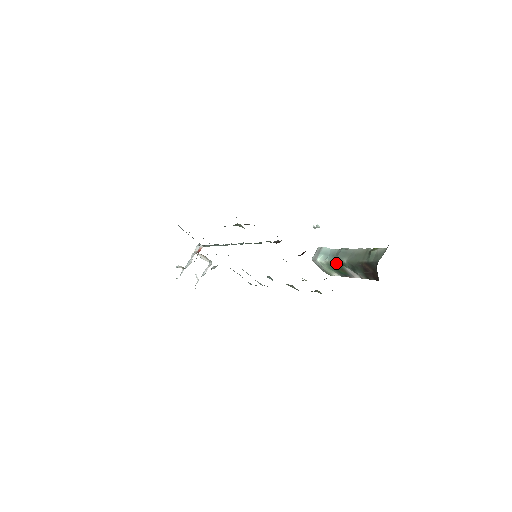
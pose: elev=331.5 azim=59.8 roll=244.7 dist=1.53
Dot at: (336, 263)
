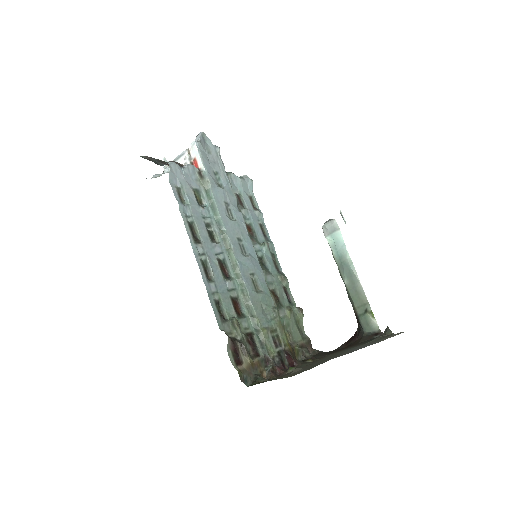
Dot at: (338, 269)
